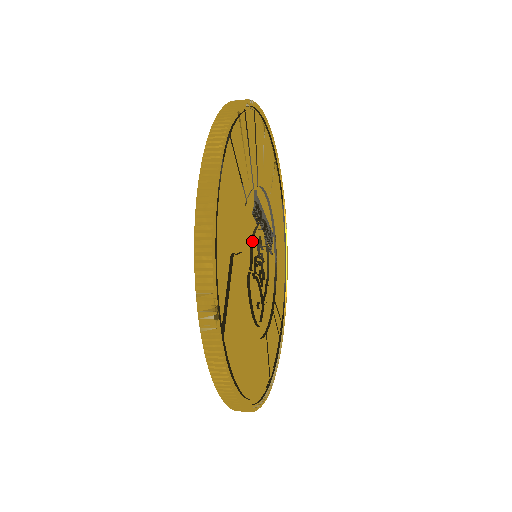
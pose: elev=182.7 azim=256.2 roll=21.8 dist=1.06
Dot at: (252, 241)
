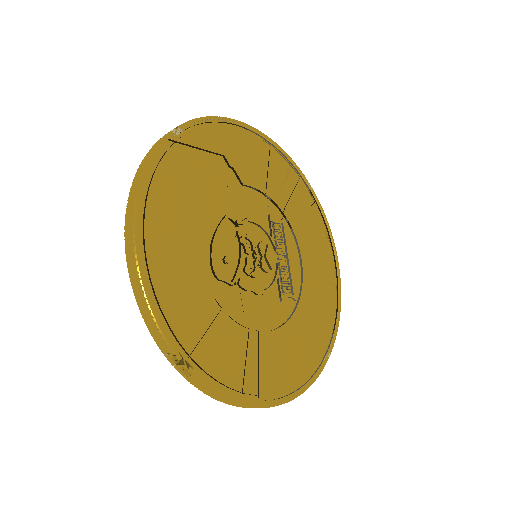
Dot at: (253, 219)
